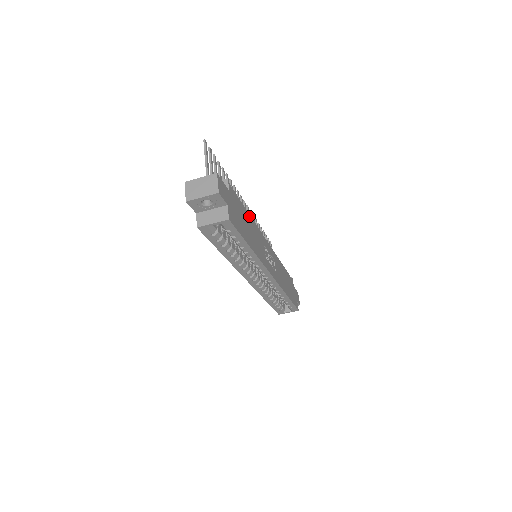
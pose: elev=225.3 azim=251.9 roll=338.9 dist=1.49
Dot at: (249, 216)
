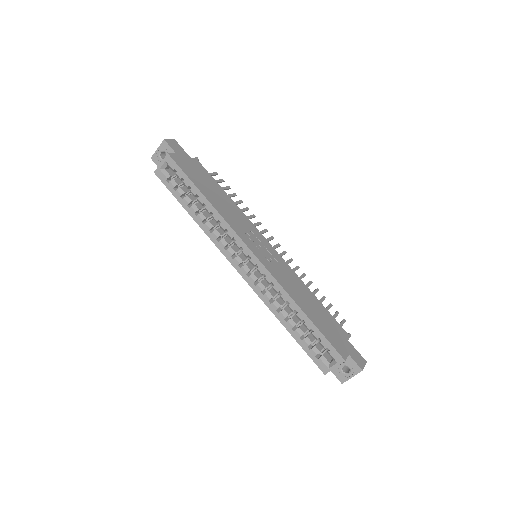
Dot at: (228, 197)
